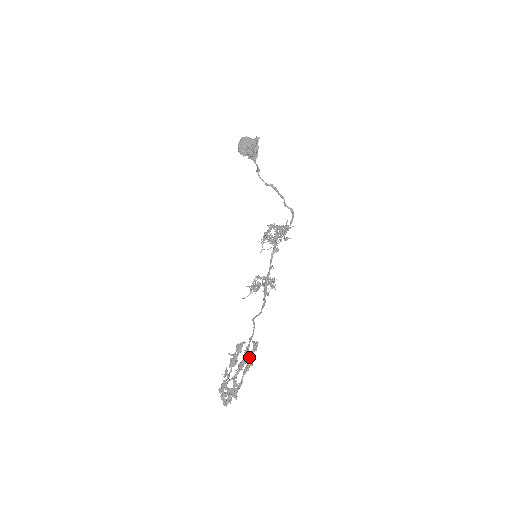
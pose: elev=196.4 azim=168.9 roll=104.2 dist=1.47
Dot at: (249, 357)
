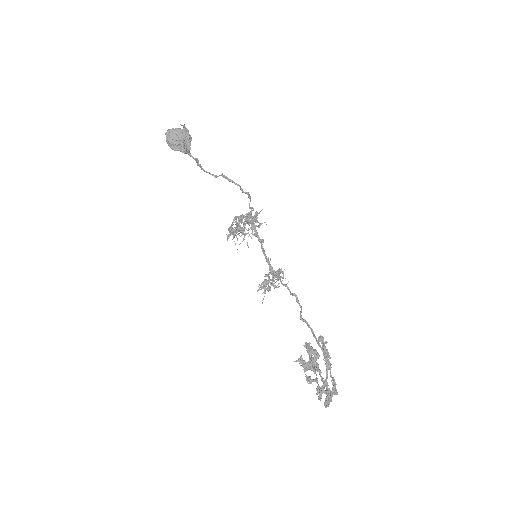
Dot at: (325, 353)
